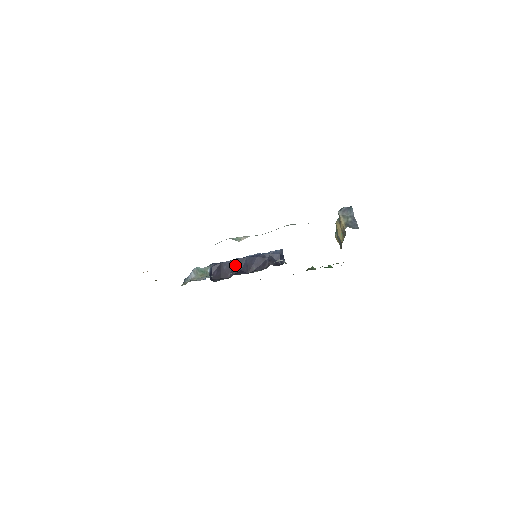
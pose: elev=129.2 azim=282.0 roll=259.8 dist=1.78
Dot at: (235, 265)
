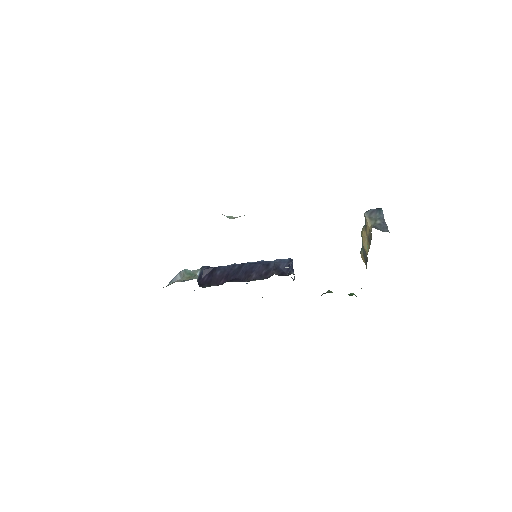
Dot at: (231, 271)
